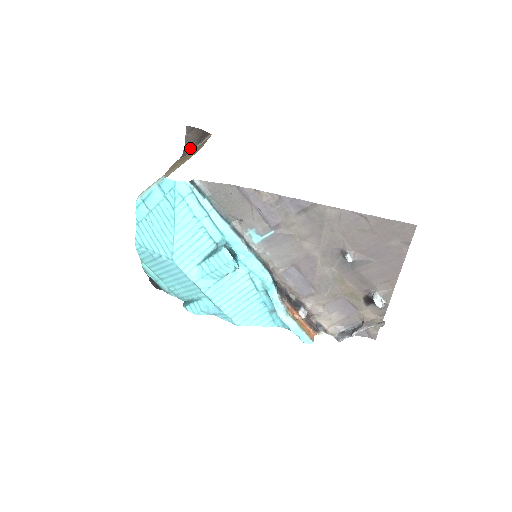
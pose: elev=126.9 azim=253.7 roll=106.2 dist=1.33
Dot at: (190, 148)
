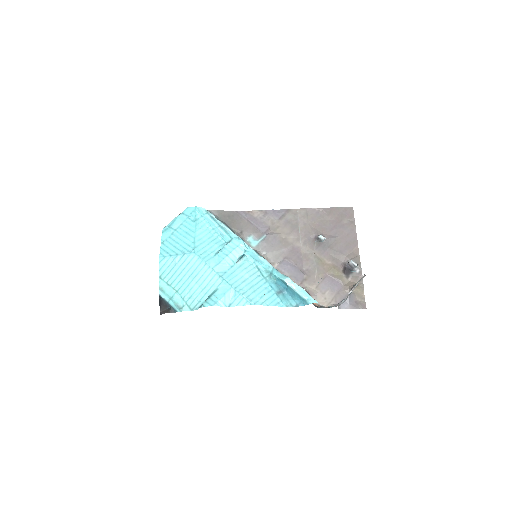
Dot at: occluded
